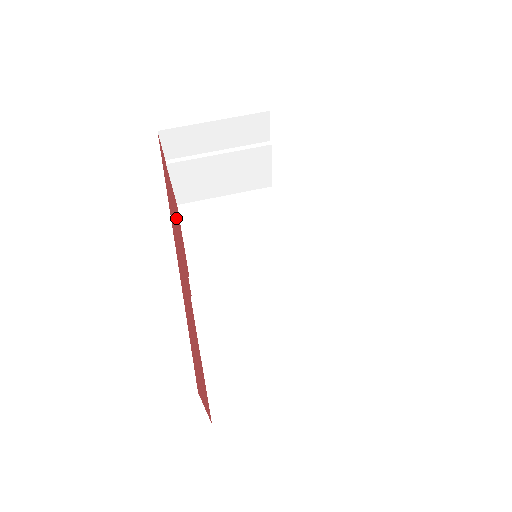
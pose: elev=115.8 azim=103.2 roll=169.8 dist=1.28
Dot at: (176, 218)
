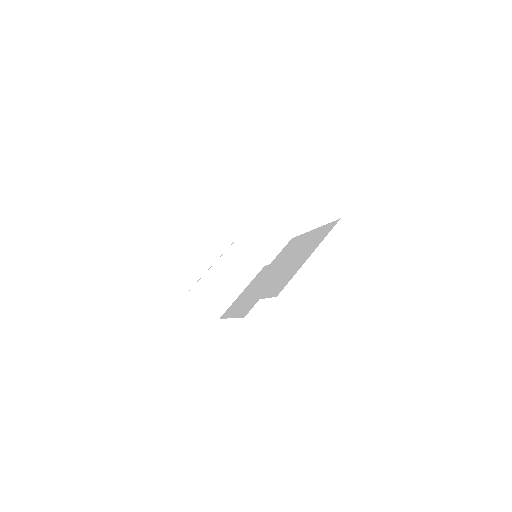
Dot at: occluded
